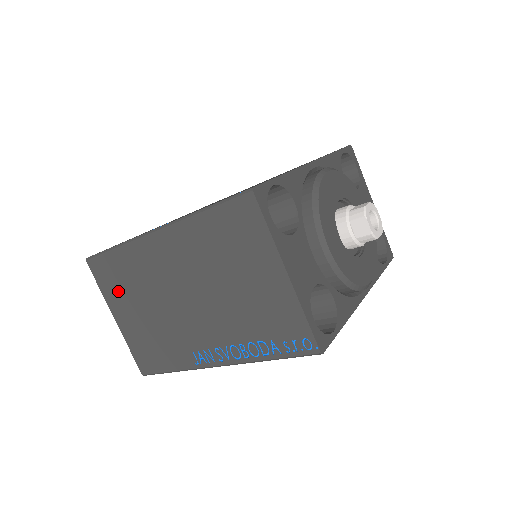
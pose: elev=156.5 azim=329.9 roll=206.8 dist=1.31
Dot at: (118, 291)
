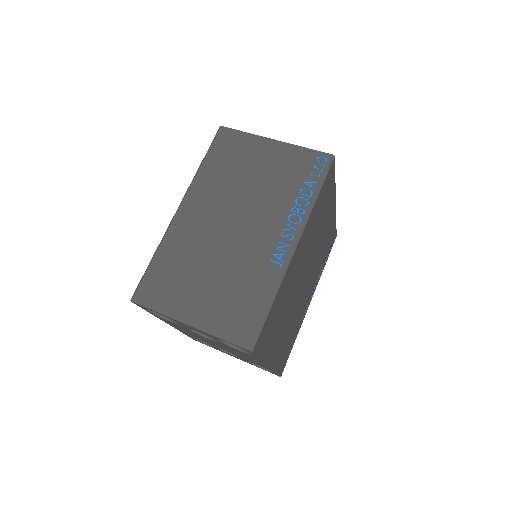
Dot at: (176, 291)
